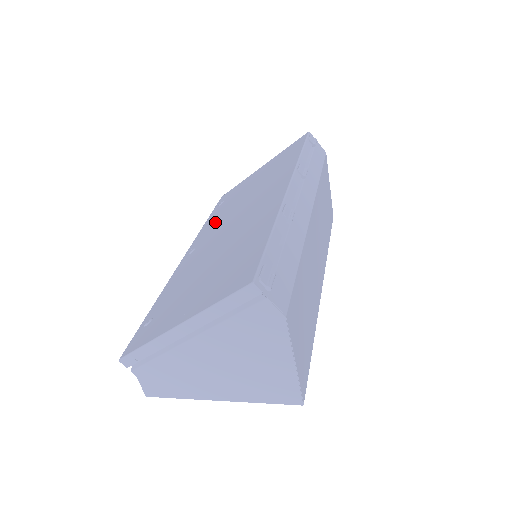
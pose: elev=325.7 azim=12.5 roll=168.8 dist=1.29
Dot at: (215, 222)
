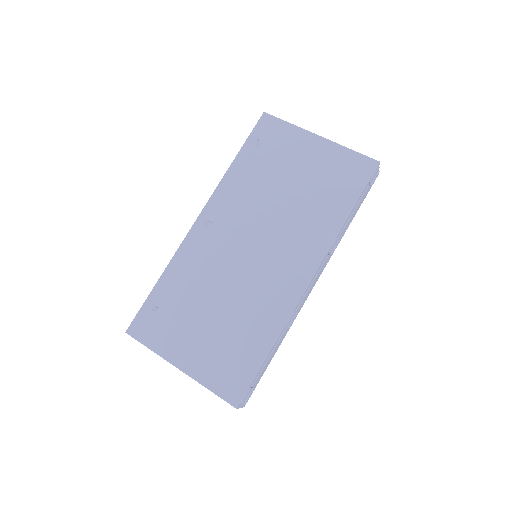
Dot at: (241, 196)
